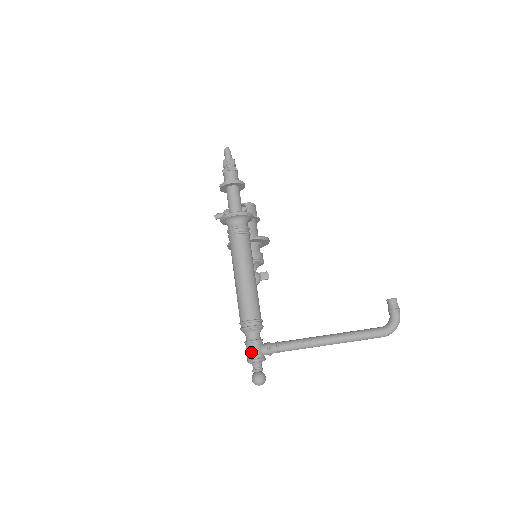
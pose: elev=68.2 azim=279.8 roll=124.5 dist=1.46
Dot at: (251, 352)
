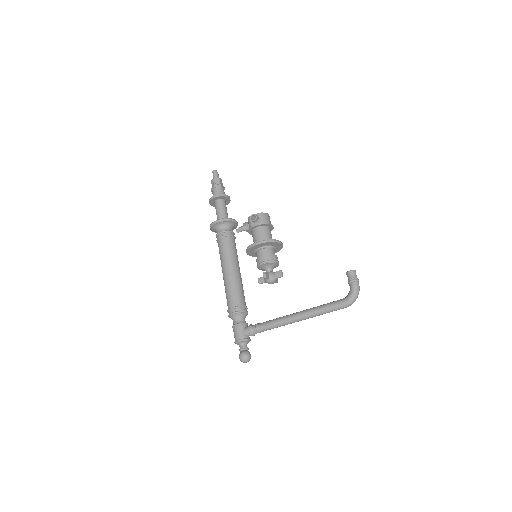
Dot at: (235, 334)
